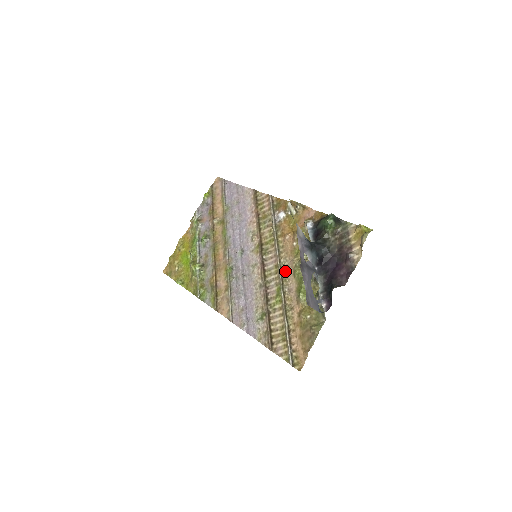
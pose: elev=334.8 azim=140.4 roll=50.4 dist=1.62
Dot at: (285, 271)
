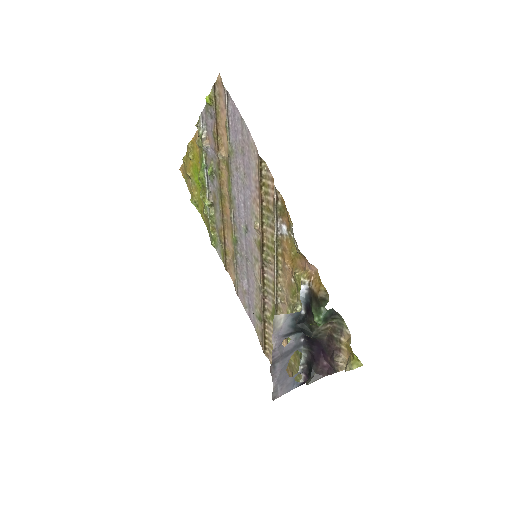
Dot at: (280, 301)
